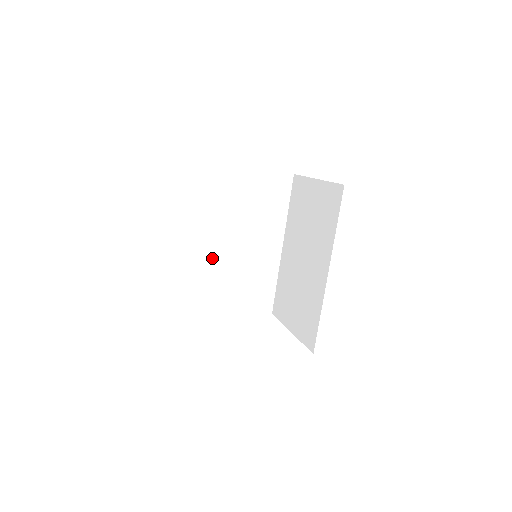
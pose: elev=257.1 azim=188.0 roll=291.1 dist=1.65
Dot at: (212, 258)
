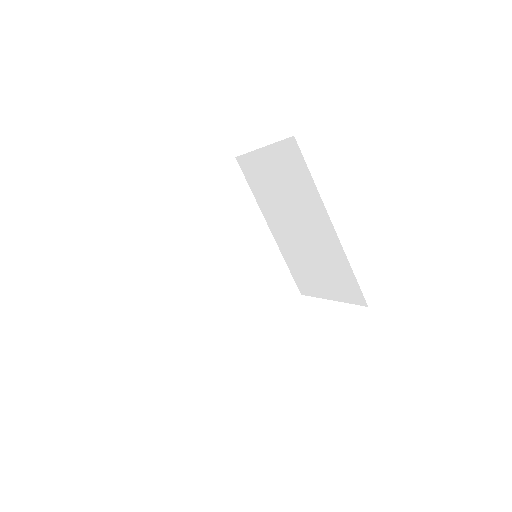
Dot at: (216, 285)
